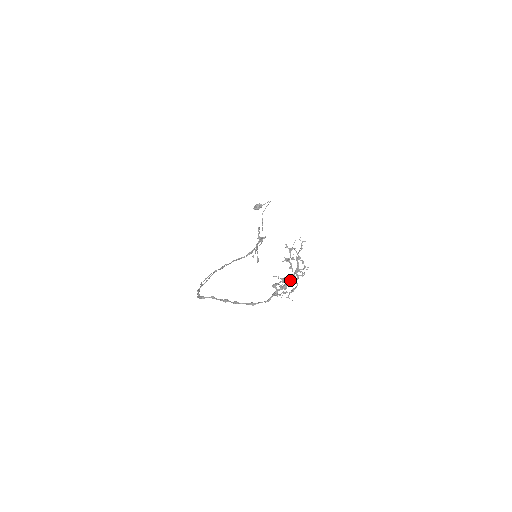
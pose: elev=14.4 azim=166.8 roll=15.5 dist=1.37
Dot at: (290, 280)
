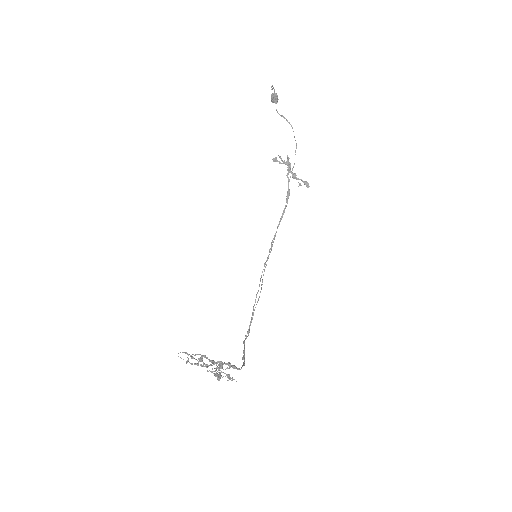
Dot at: (215, 376)
